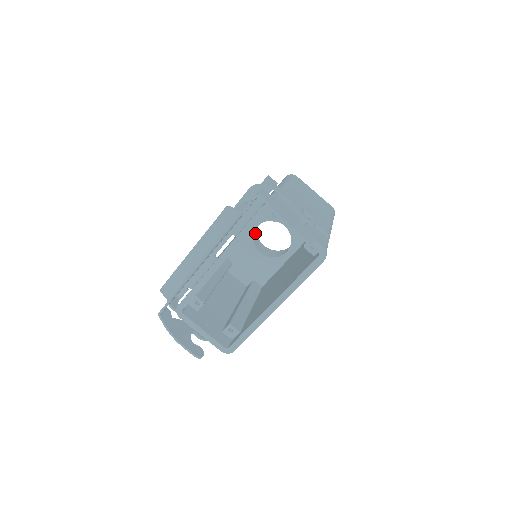
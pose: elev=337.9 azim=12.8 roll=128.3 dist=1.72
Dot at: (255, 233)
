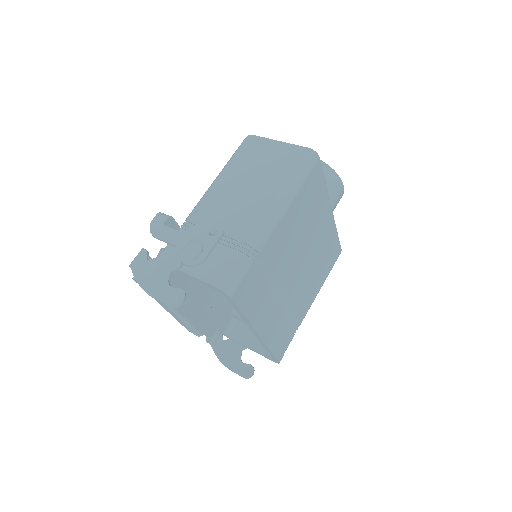
Dot at: occluded
